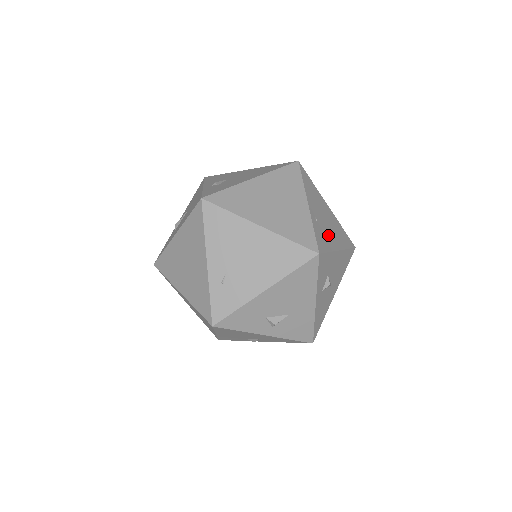
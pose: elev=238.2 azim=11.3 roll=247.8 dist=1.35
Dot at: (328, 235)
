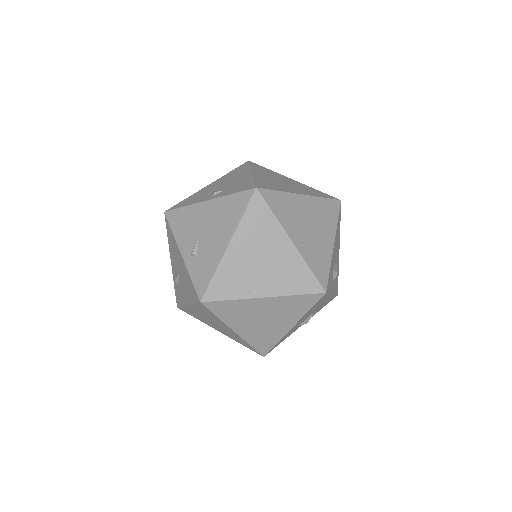
Dot at: (320, 245)
